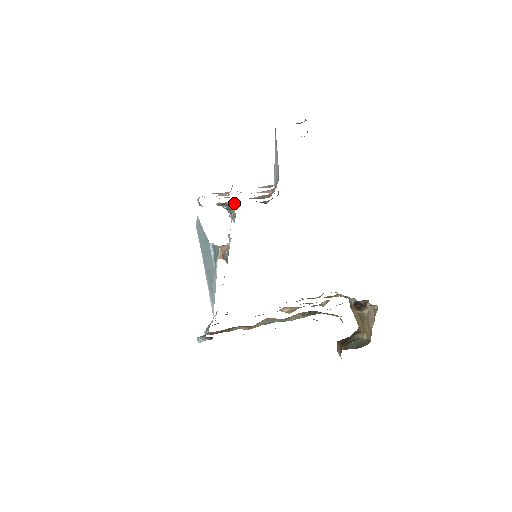
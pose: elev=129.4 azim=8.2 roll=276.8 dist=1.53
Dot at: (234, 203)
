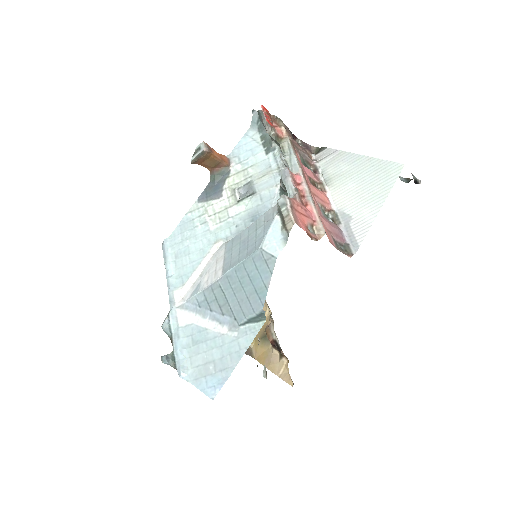
Dot at: (277, 122)
